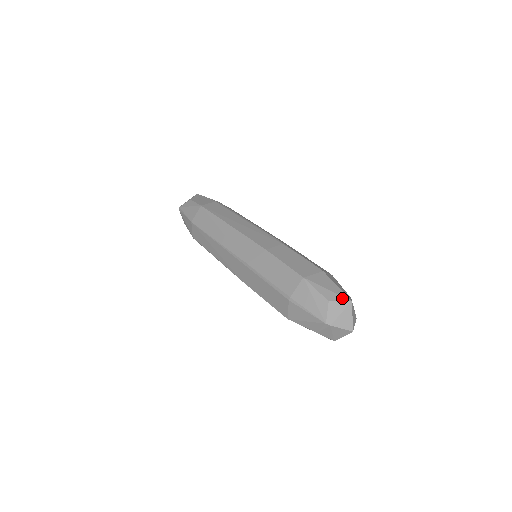
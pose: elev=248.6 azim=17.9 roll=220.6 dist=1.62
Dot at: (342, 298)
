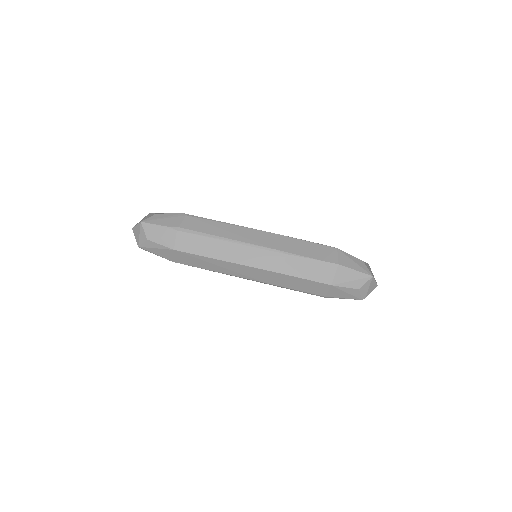
Dot at: (366, 280)
